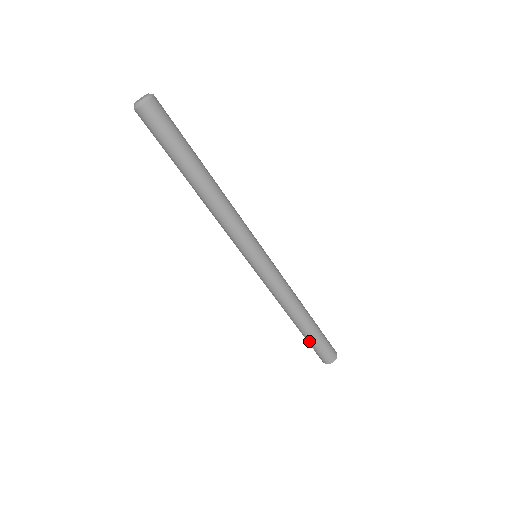
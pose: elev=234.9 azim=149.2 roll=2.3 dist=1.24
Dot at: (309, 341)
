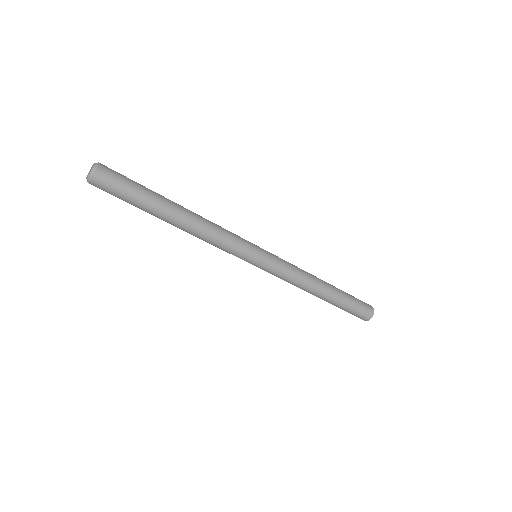
Dot at: occluded
